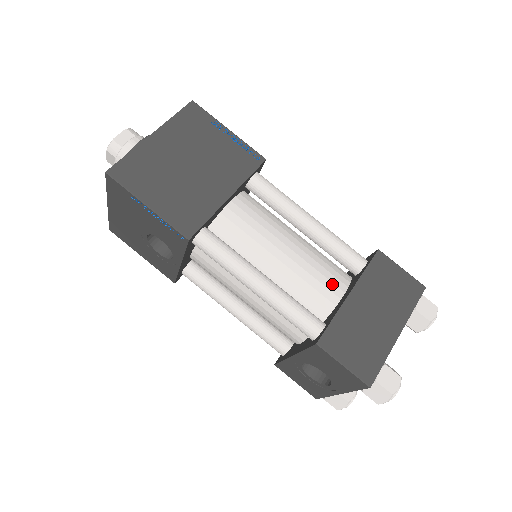
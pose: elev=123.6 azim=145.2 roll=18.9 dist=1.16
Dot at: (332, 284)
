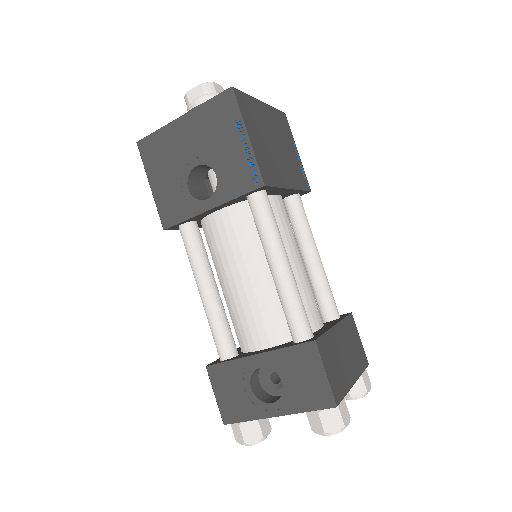
Dot at: (318, 312)
